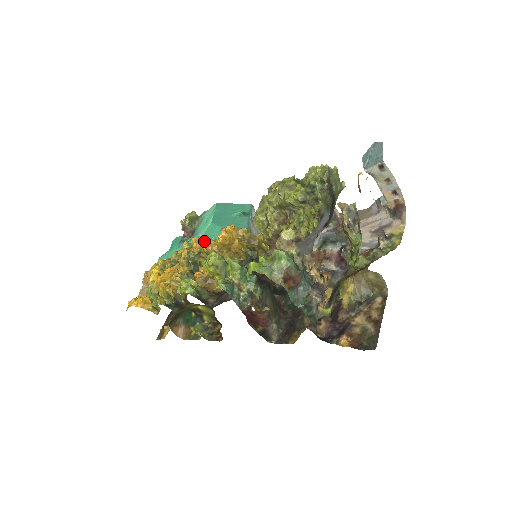
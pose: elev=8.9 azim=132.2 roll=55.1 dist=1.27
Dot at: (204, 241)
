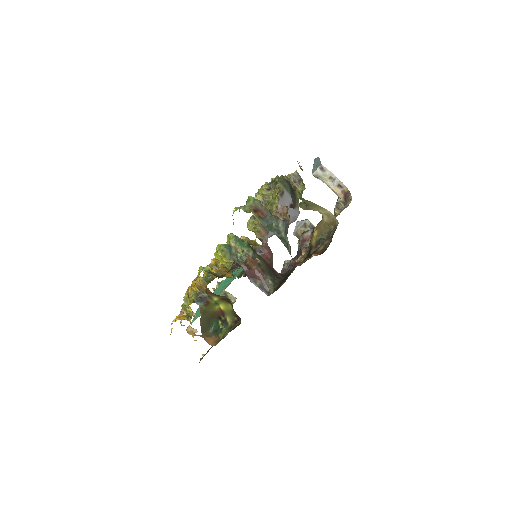
Dot at: occluded
